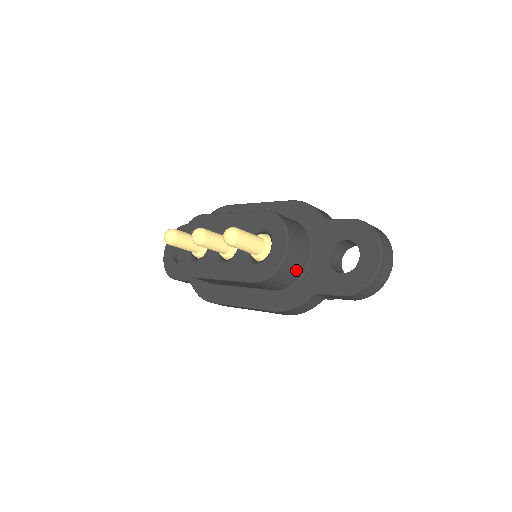
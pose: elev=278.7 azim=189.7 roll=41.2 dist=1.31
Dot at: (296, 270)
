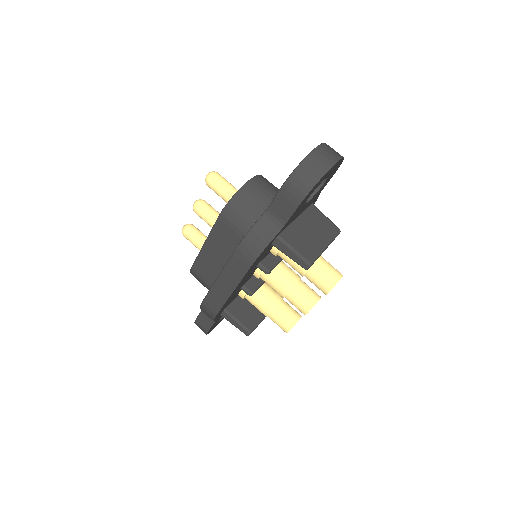
Dot at: (259, 204)
